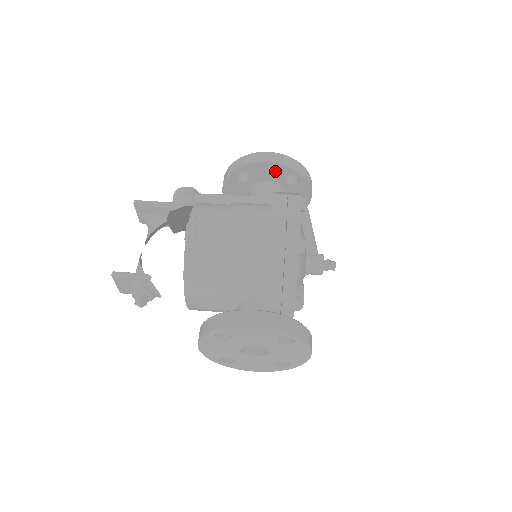
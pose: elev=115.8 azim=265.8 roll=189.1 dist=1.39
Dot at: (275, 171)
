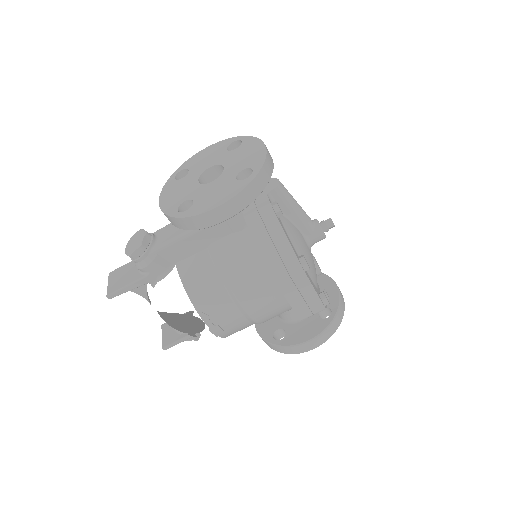
Dot at: occluded
